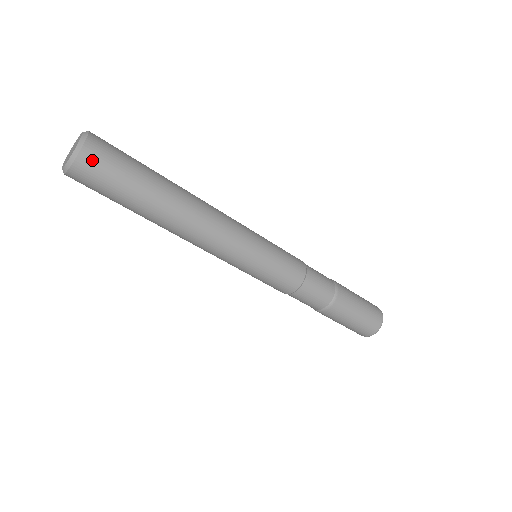
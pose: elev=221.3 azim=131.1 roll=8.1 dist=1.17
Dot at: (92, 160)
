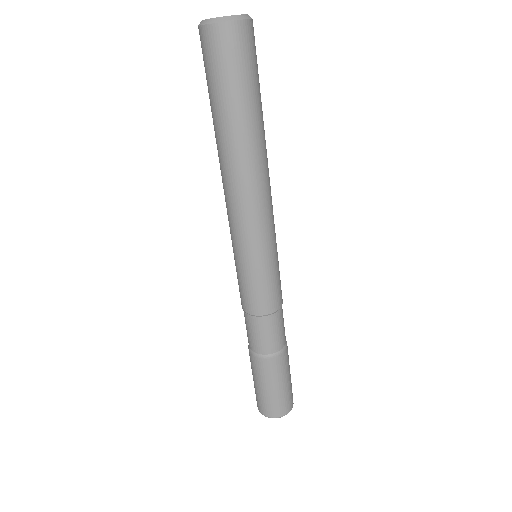
Dot at: (250, 36)
